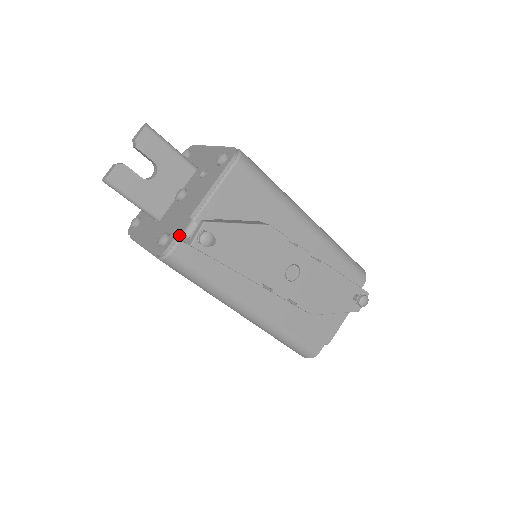
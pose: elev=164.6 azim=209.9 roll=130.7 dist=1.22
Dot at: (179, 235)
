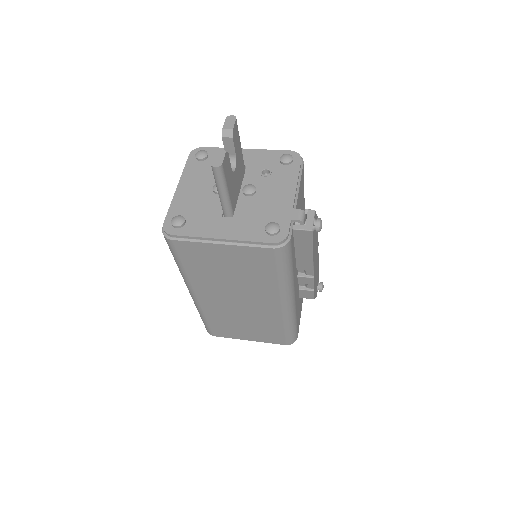
Dot at: (290, 223)
